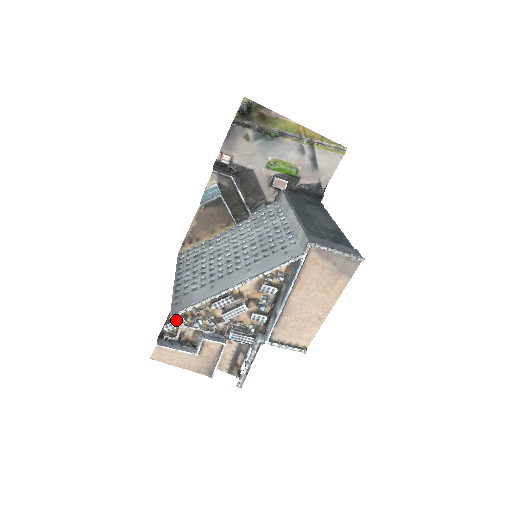
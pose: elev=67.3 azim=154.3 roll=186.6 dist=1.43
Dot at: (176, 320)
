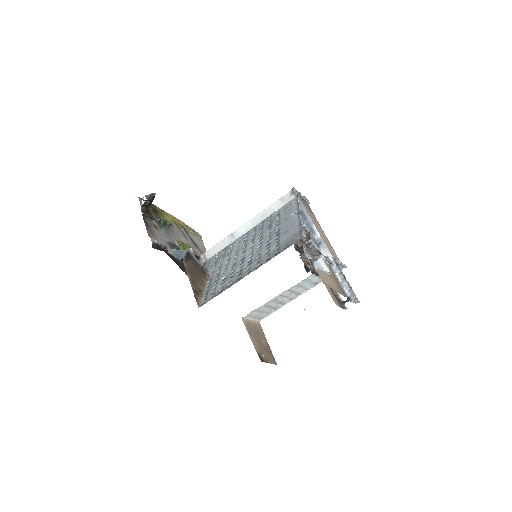
Dot at: (303, 247)
